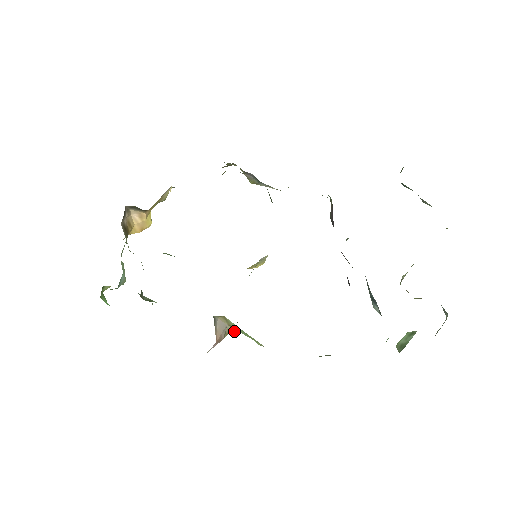
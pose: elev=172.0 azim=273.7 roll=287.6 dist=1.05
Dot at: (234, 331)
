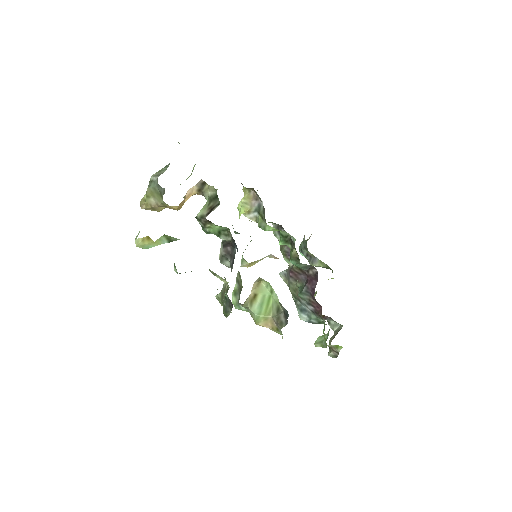
Dot at: (245, 304)
